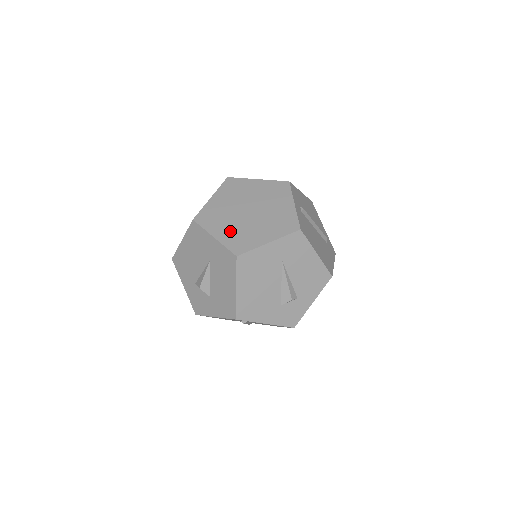
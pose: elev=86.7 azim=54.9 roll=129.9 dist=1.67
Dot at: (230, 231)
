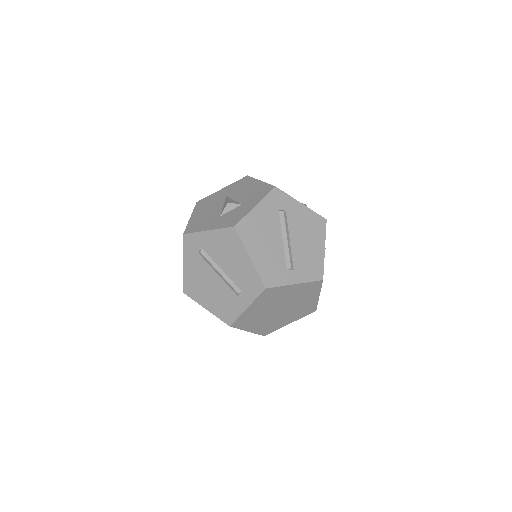
Dot at: occluded
